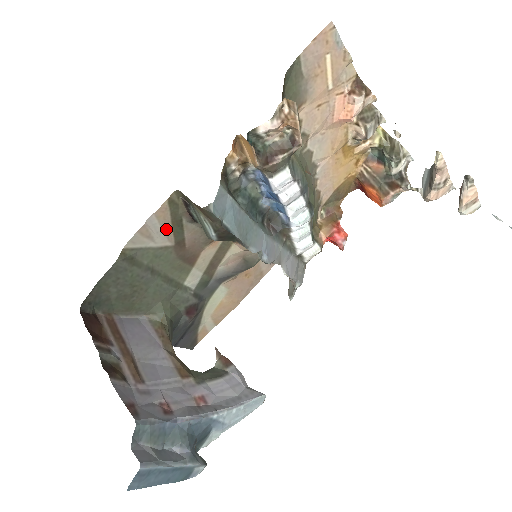
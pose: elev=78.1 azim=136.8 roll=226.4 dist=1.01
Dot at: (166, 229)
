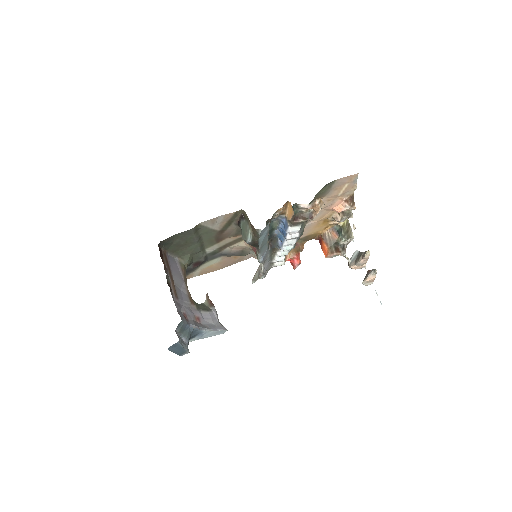
Dot at: (223, 223)
